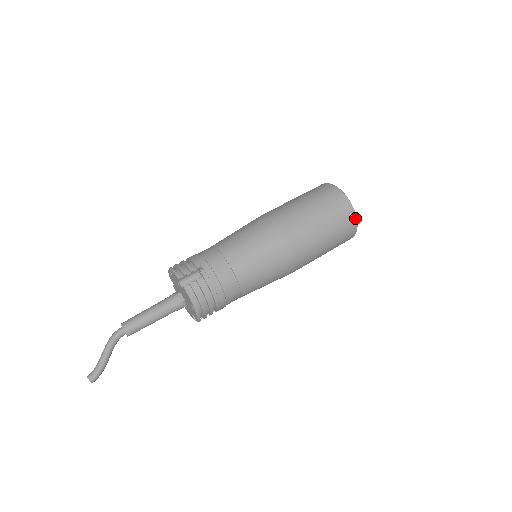
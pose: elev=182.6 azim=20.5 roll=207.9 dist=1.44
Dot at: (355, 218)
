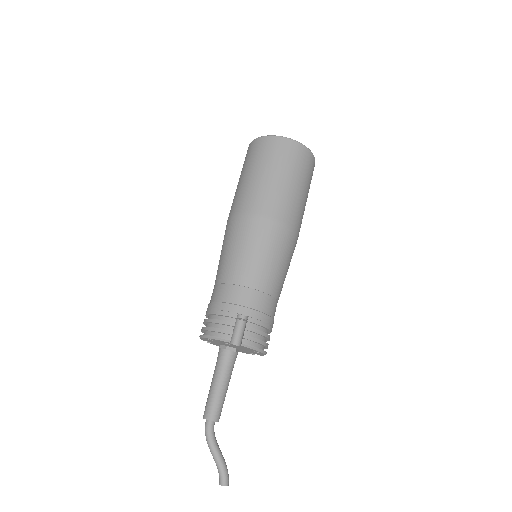
Dot at: (311, 154)
